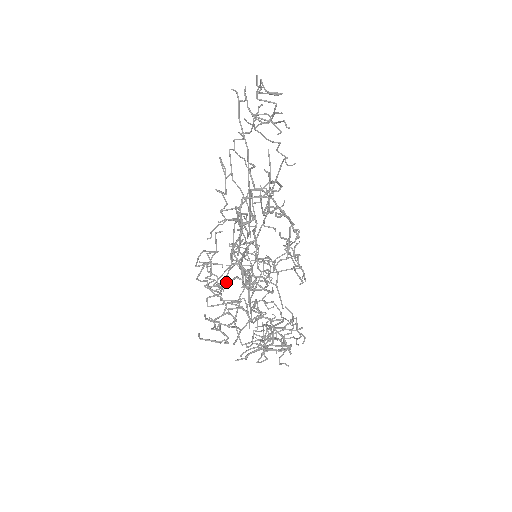
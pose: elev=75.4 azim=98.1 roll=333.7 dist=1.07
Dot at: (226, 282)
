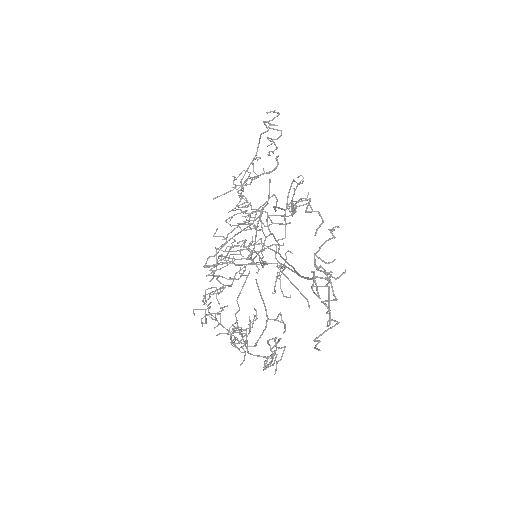
Dot at: (223, 327)
